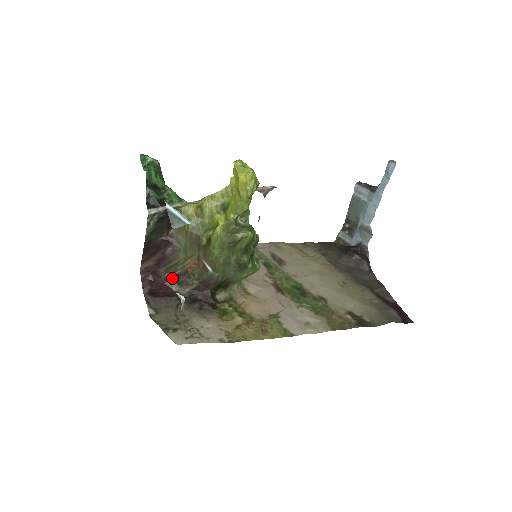
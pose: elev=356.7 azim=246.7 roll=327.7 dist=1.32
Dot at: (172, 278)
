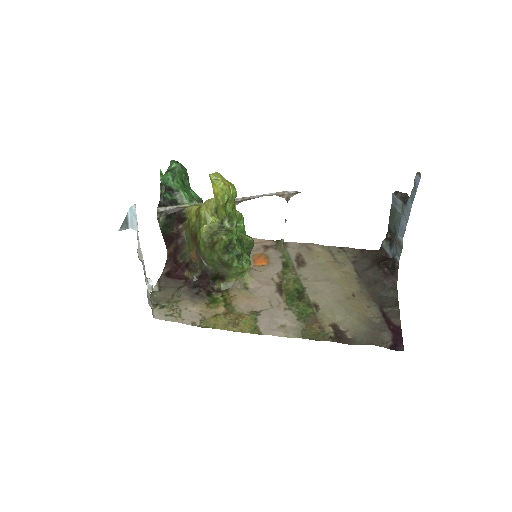
Dot at: (185, 264)
